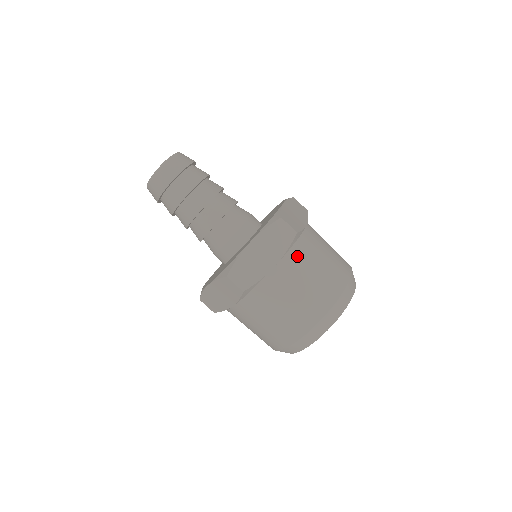
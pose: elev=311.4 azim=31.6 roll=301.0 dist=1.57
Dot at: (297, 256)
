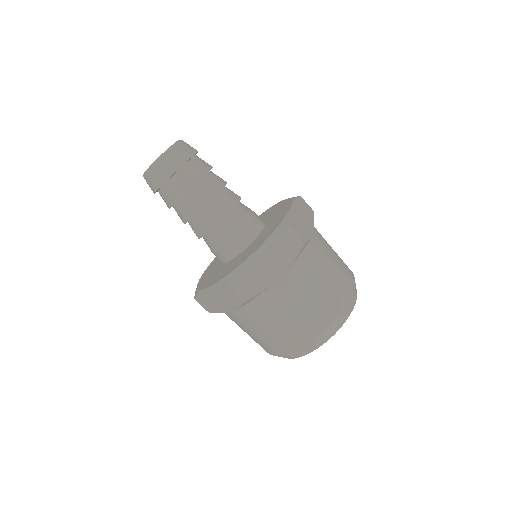
Dot at: occluded
